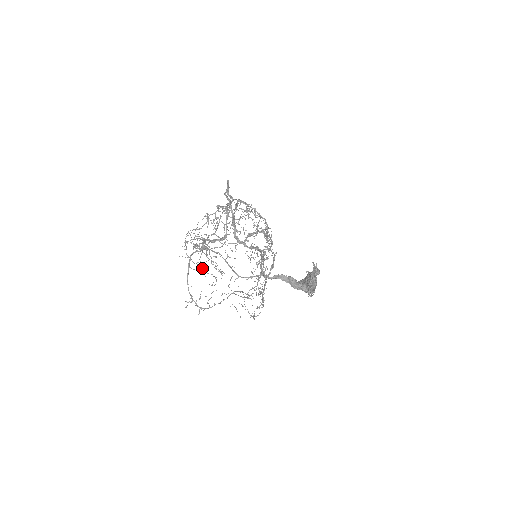
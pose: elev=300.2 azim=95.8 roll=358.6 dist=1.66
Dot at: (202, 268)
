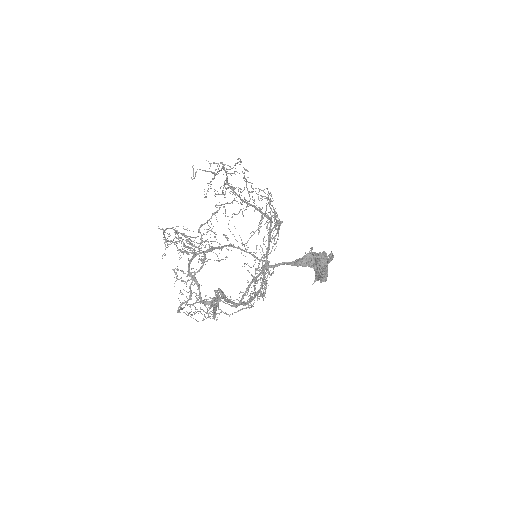
Dot at: (194, 313)
